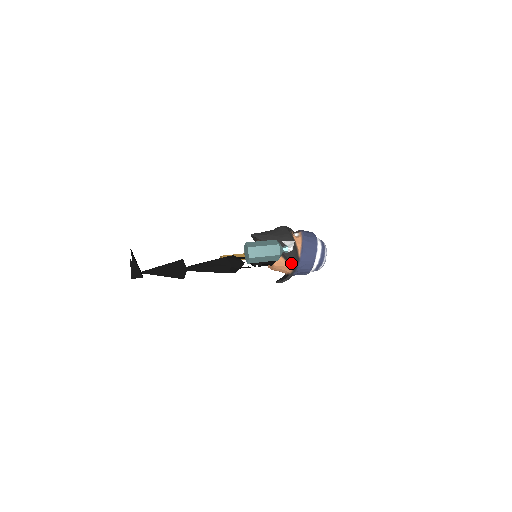
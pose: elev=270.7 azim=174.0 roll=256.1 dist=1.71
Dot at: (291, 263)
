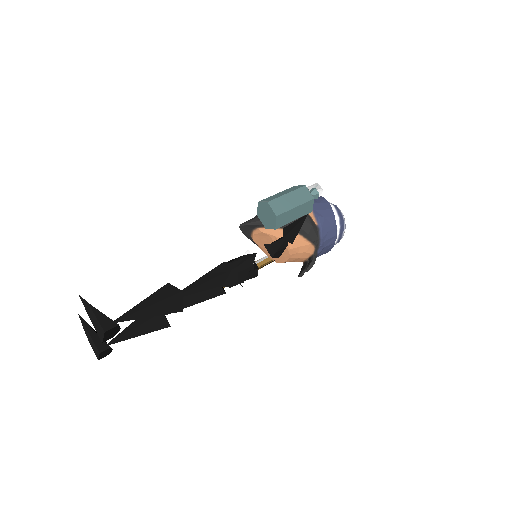
Dot at: (311, 236)
